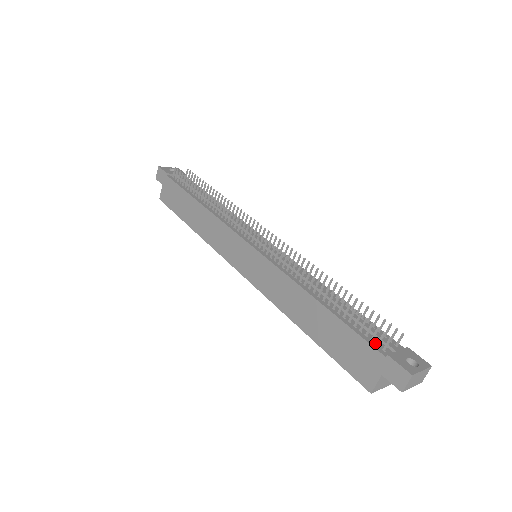
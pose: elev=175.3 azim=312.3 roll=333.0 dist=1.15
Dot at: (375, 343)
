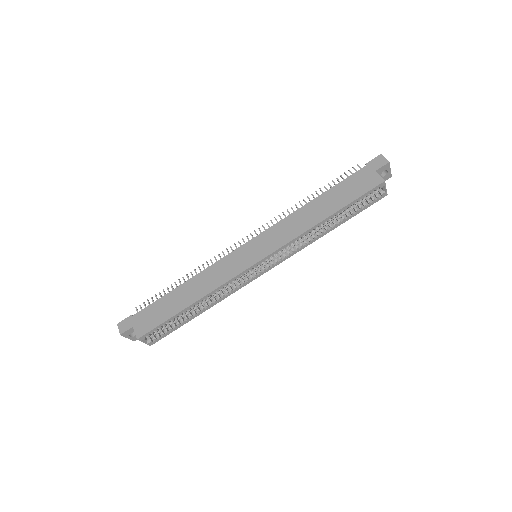
Dot at: (356, 175)
